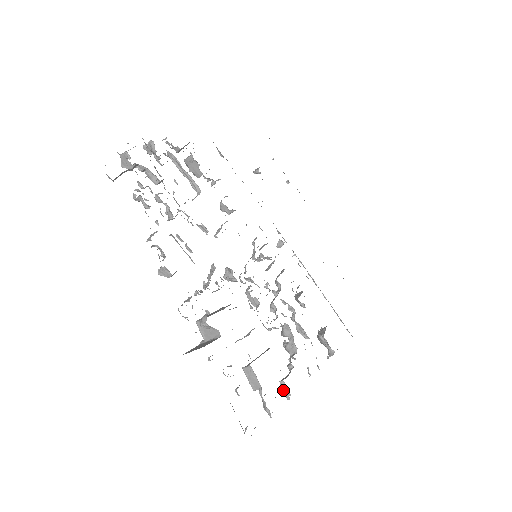
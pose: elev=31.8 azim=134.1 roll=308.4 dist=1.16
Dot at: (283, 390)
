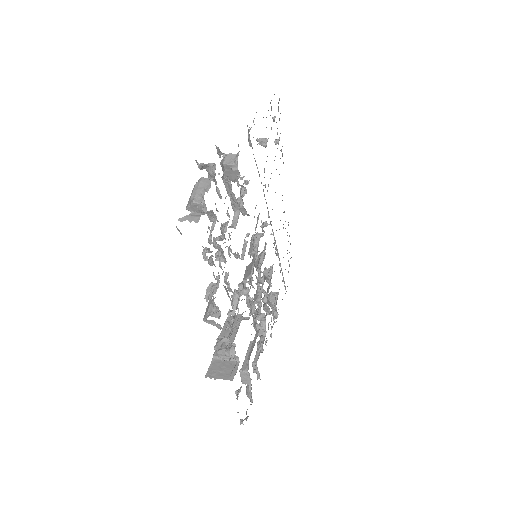
Dot at: (257, 374)
